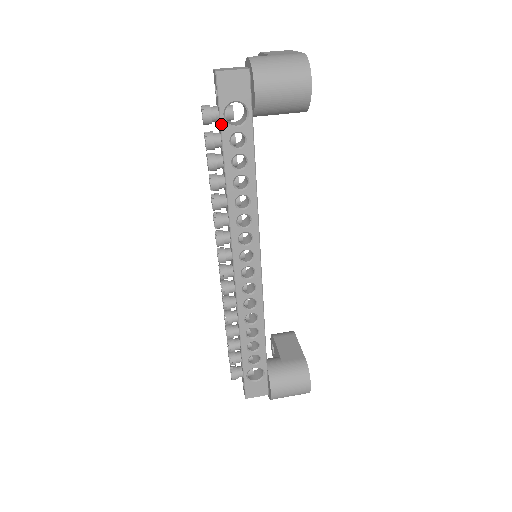
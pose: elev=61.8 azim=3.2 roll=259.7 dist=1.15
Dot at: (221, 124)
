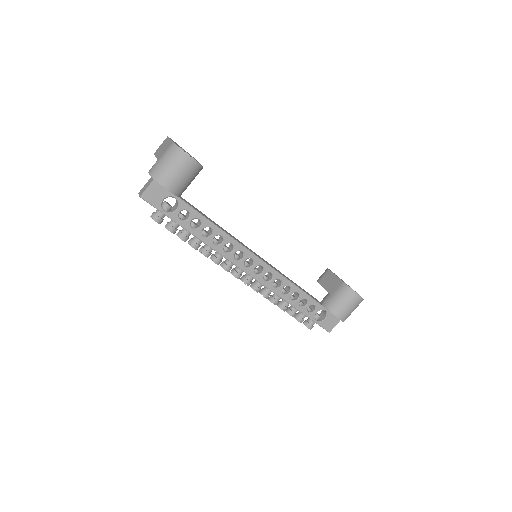
Dot at: (168, 217)
